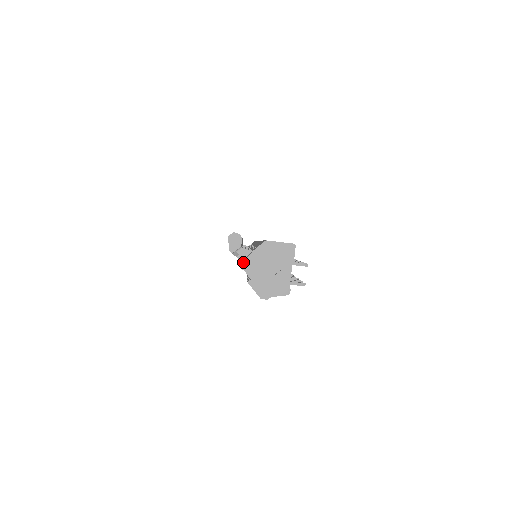
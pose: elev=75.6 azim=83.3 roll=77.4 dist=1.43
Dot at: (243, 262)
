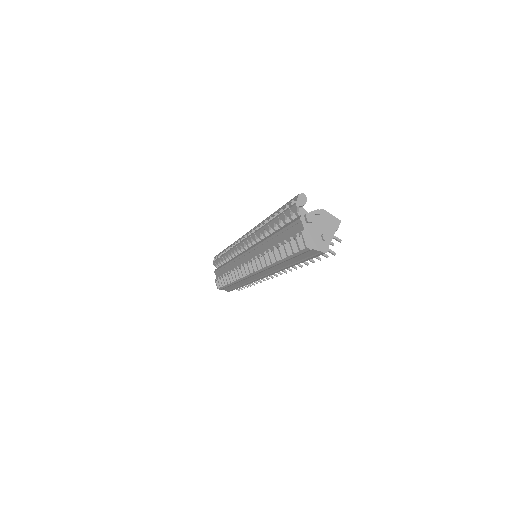
Dot at: (303, 216)
